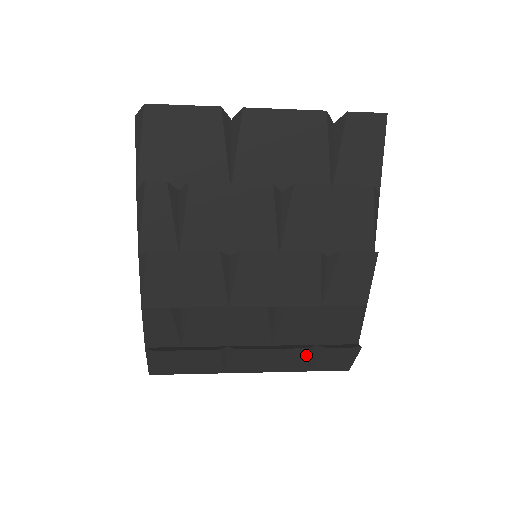
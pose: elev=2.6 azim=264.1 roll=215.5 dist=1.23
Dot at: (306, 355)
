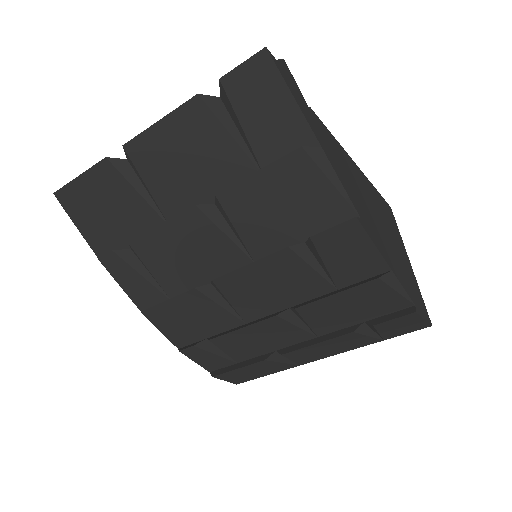
Dot at: (359, 335)
